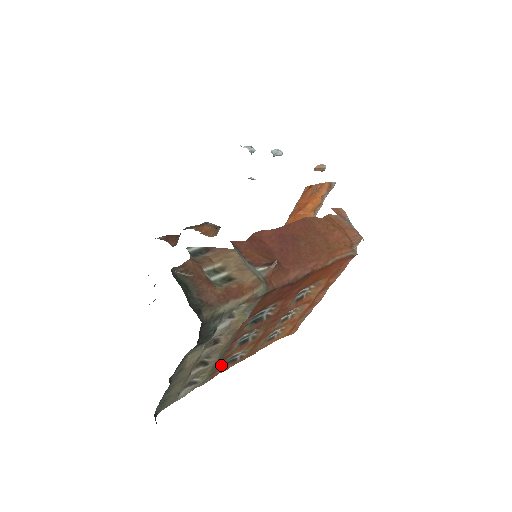
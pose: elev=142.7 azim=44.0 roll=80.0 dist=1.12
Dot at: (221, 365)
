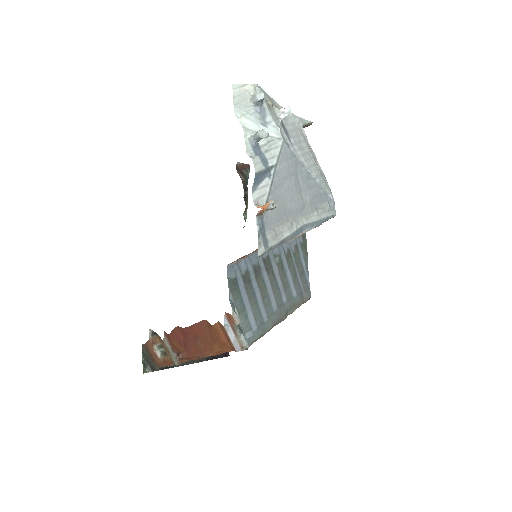
Dot at: occluded
